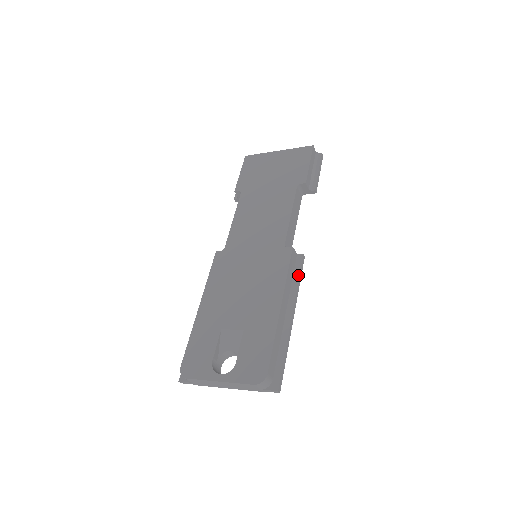
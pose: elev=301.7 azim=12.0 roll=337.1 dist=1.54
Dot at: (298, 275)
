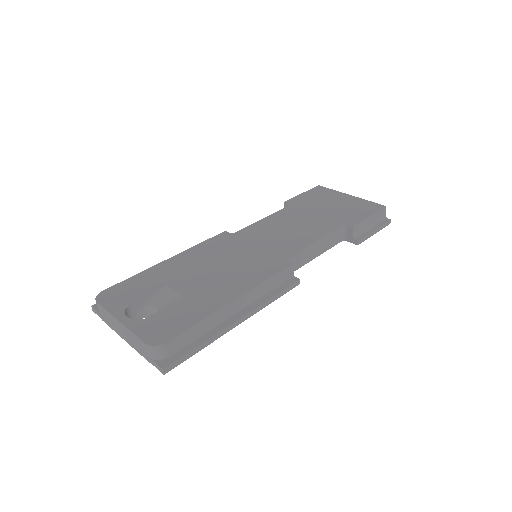
Dot at: (279, 291)
